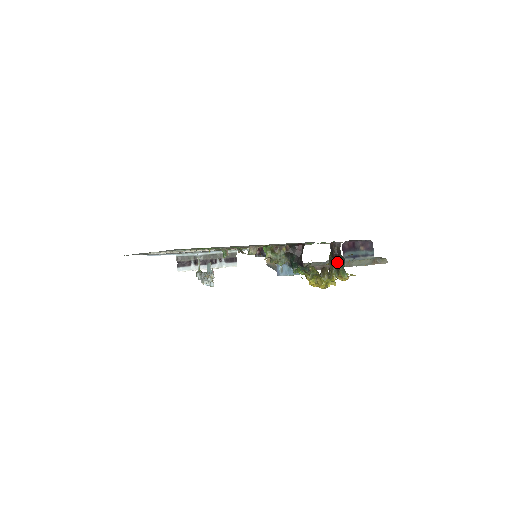
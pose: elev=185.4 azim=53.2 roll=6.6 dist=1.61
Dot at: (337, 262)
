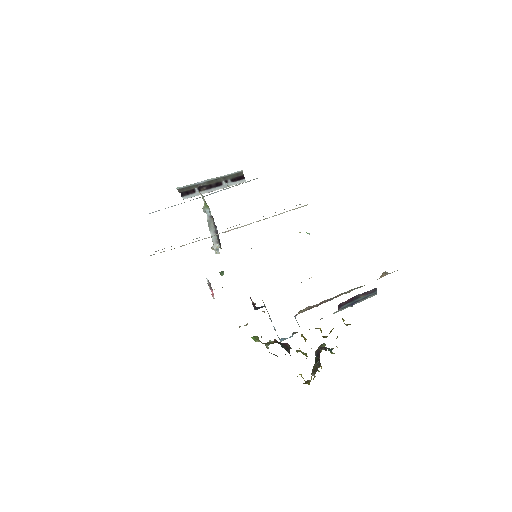
Dot at: occluded
